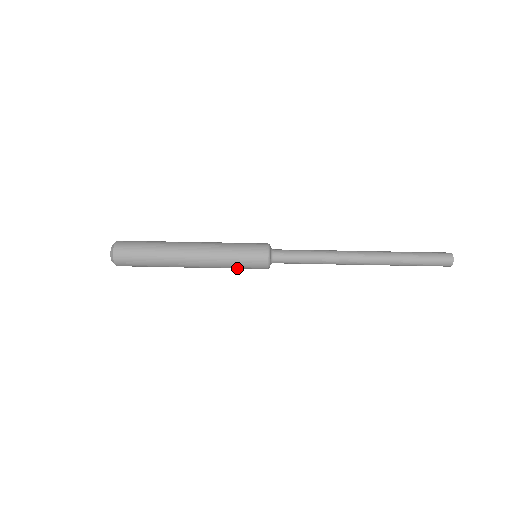
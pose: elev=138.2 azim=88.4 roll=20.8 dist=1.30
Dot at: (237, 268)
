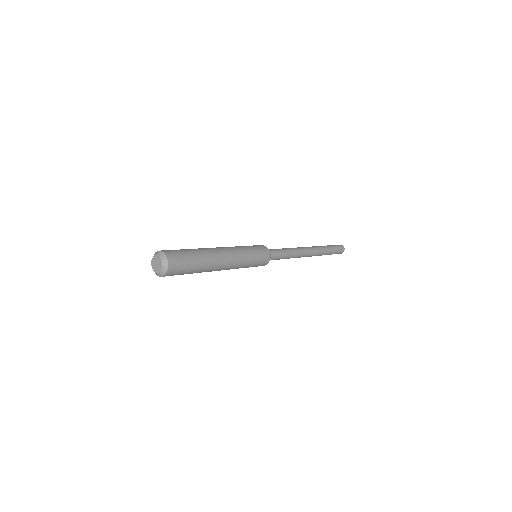
Dot at: (250, 266)
